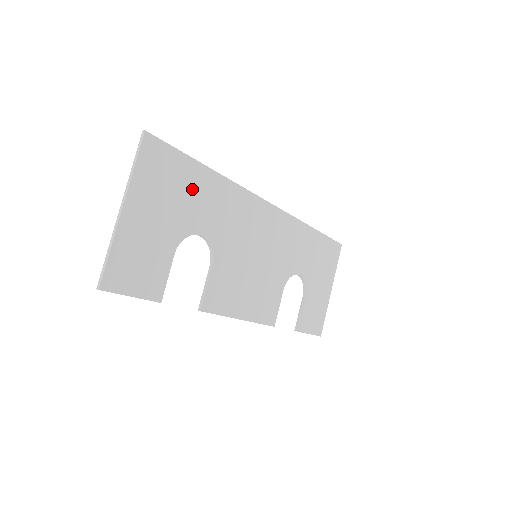
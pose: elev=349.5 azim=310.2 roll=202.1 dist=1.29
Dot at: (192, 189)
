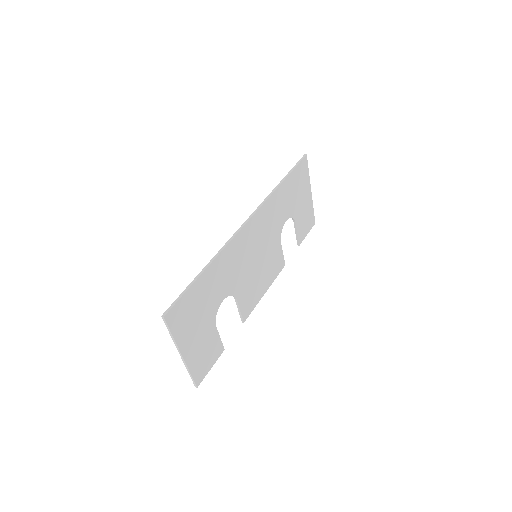
Dot at: (204, 294)
